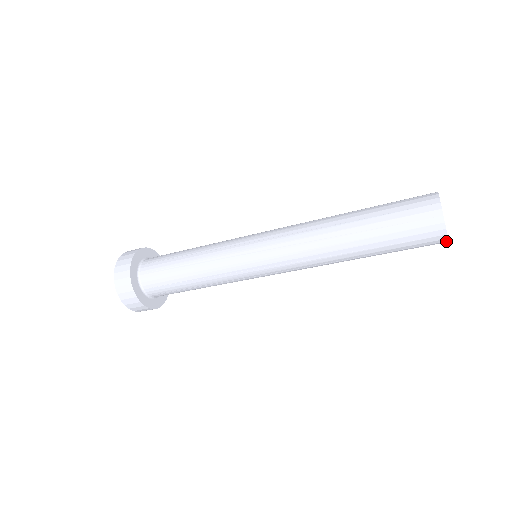
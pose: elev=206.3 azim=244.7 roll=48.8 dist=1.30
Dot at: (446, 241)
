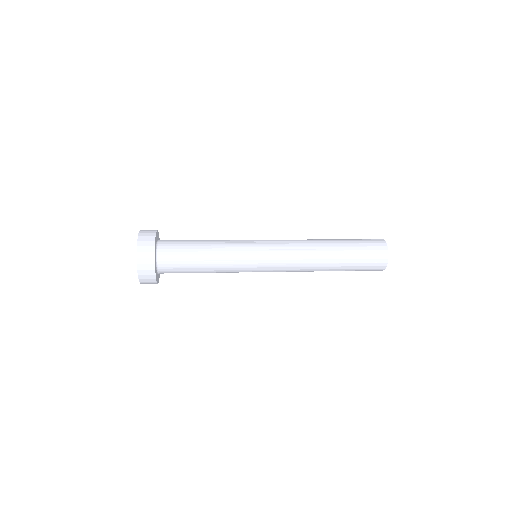
Dot at: (384, 268)
